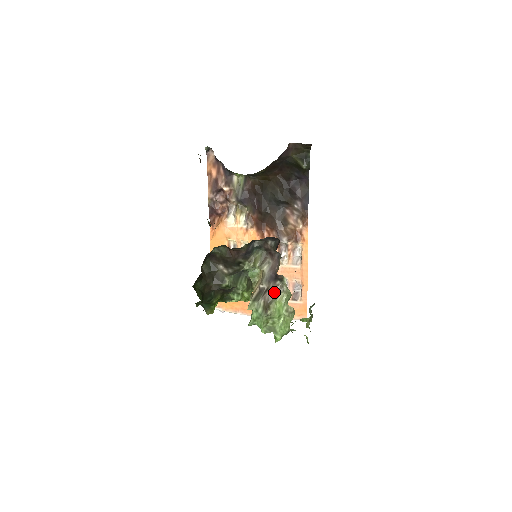
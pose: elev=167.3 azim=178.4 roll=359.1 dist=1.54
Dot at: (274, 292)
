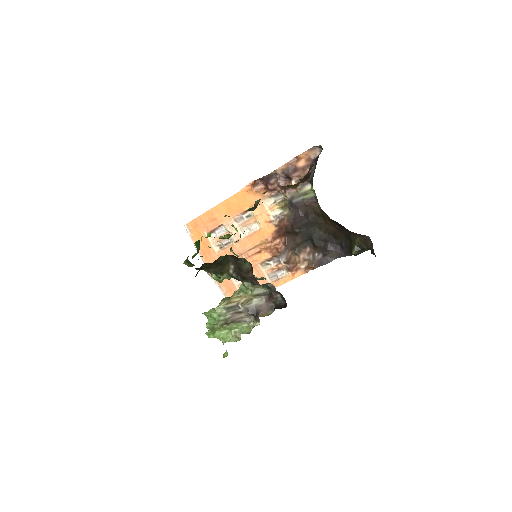
Dot at: (243, 319)
